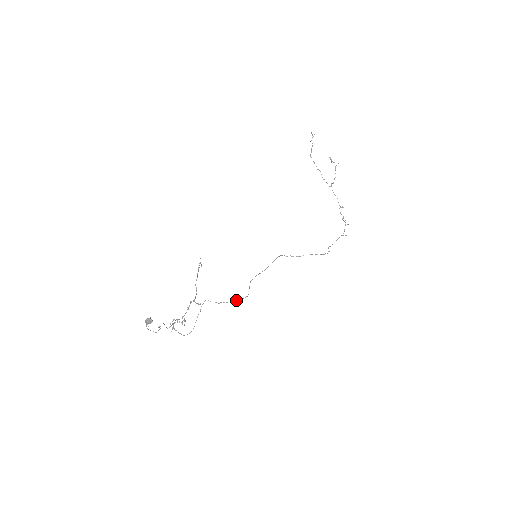
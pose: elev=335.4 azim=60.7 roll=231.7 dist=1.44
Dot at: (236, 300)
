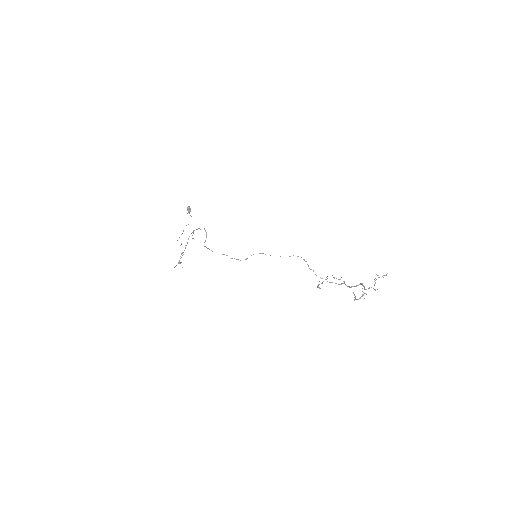
Dot at: (231, 258)
